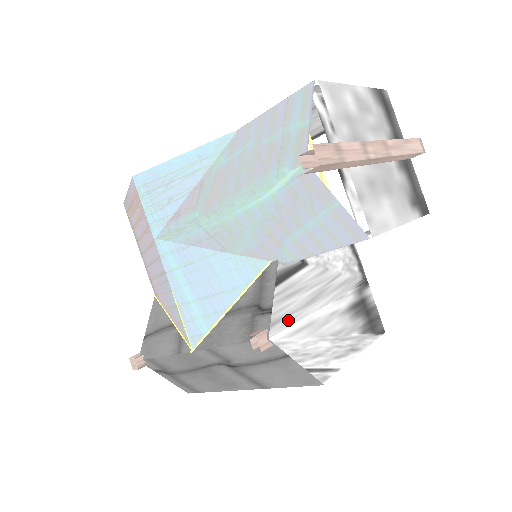
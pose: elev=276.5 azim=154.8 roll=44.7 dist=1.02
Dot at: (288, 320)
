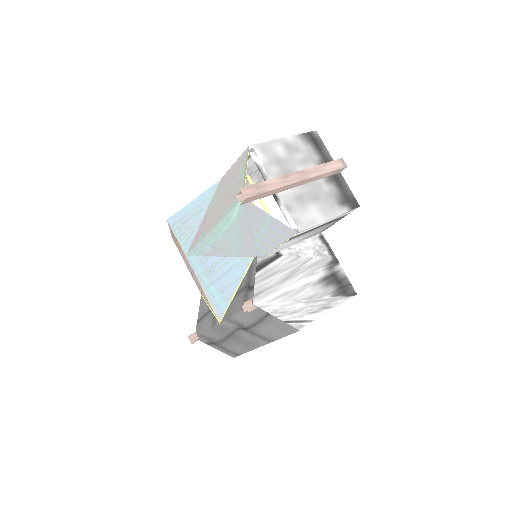
Dot at: (268, 292)
